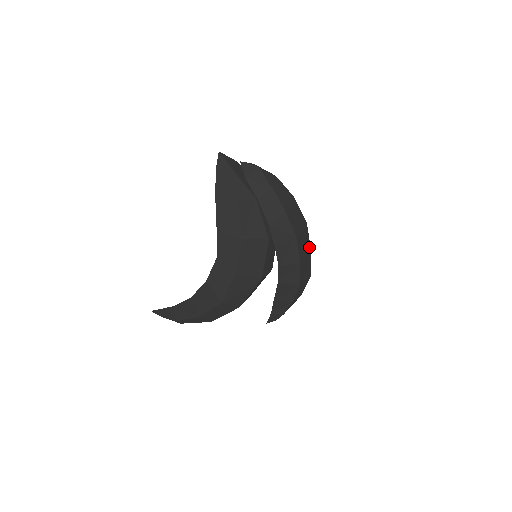
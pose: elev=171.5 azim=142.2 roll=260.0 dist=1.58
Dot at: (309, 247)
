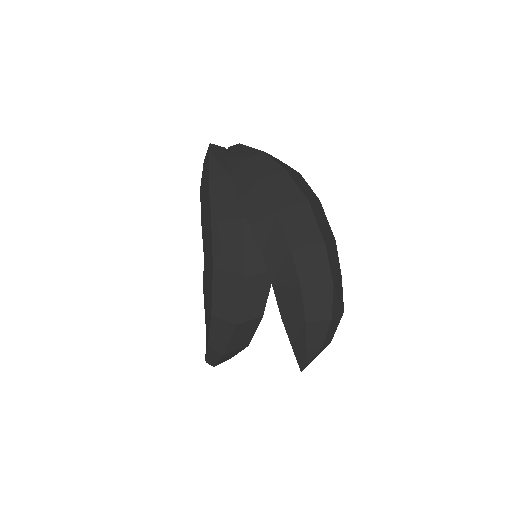
Dot at: (318, 235)
